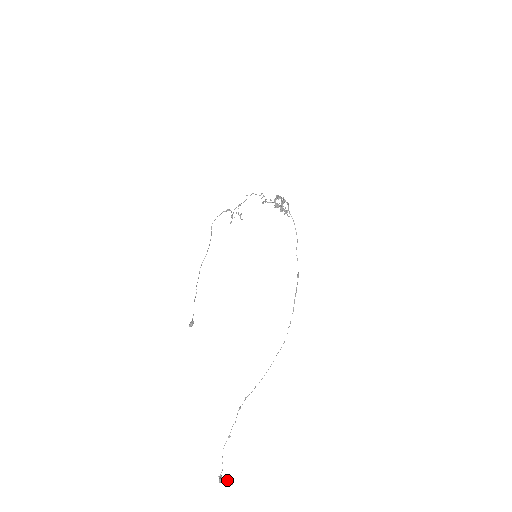
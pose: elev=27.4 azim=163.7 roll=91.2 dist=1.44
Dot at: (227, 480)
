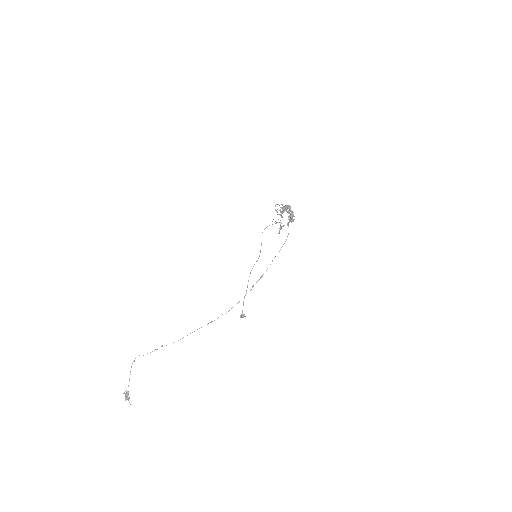
Dot at: (126, 396)
